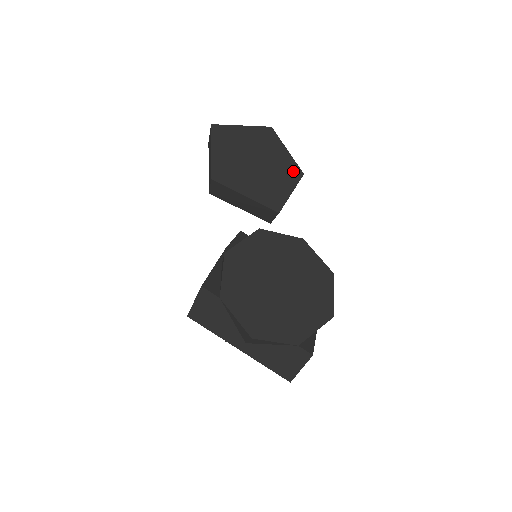
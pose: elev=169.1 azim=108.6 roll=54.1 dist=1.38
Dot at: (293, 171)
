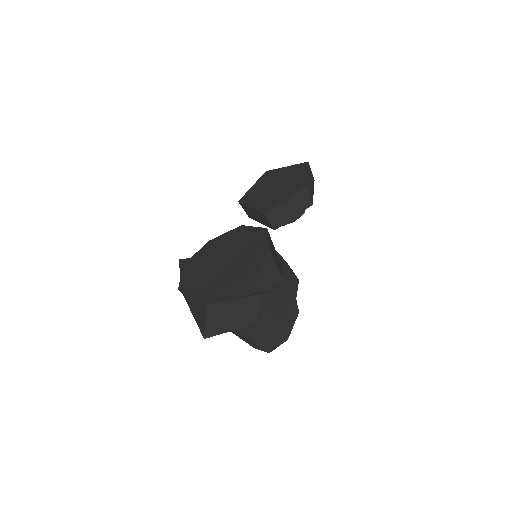
Dot at: (299, 186)
